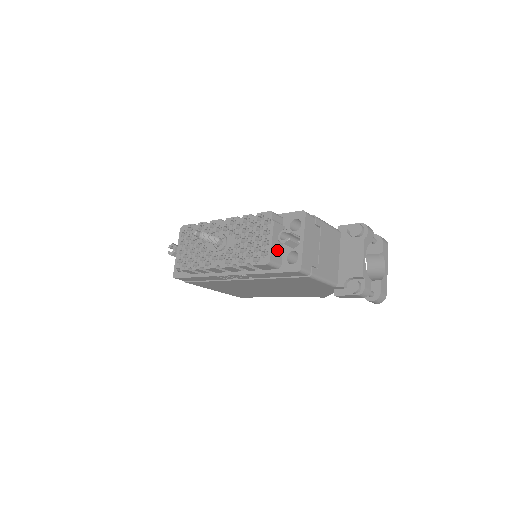
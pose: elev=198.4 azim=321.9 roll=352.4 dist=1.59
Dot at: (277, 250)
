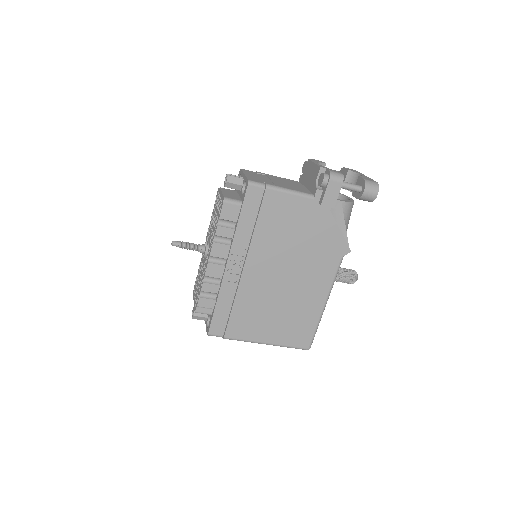
Dot at: (232, 196)
